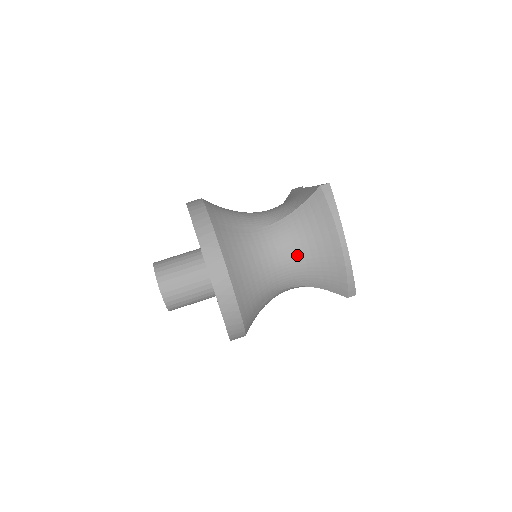
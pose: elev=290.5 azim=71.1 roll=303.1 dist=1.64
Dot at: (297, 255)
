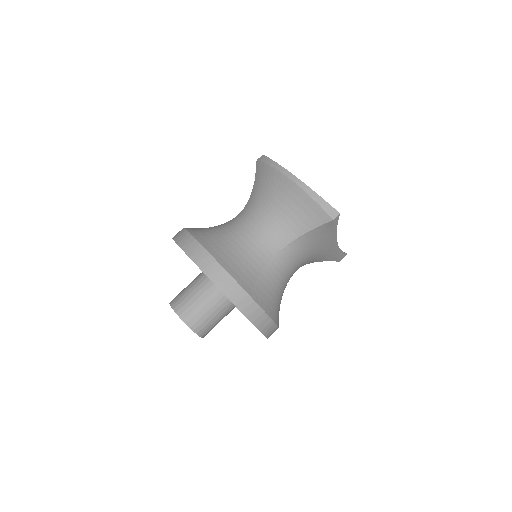
Dot at: (265, 214)
